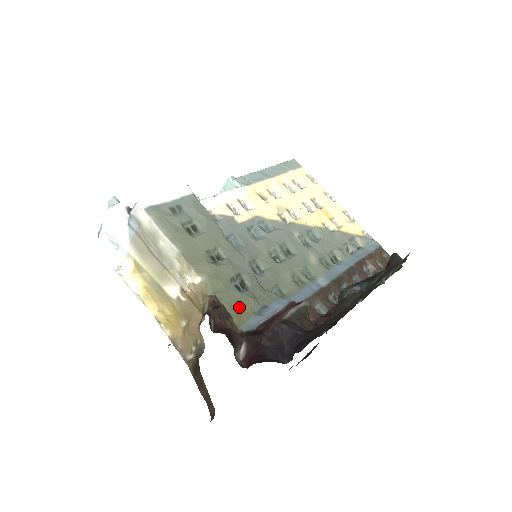
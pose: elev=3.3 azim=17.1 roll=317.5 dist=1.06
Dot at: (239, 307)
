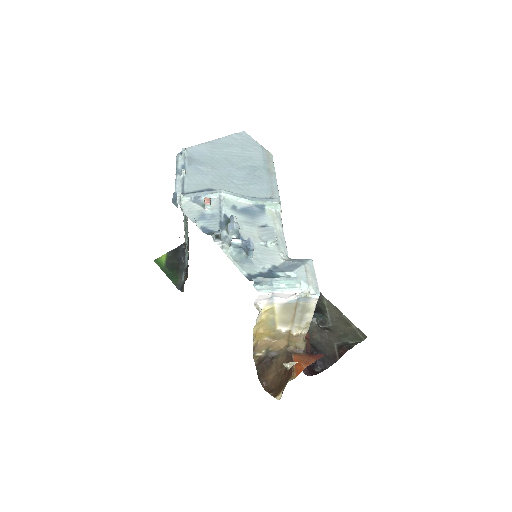
Dot at: occluded
